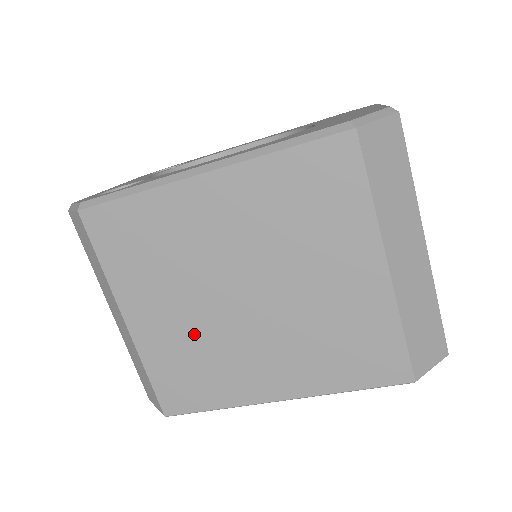
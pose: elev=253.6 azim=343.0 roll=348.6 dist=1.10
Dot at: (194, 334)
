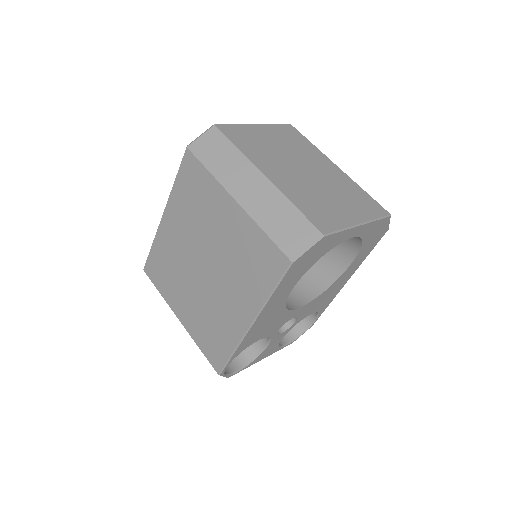
Dot at: (201, 307)
